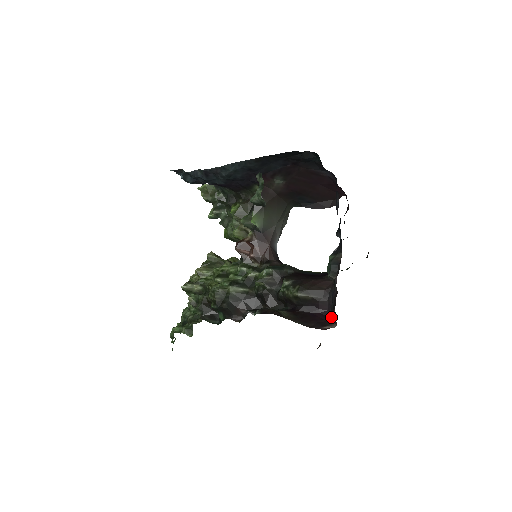
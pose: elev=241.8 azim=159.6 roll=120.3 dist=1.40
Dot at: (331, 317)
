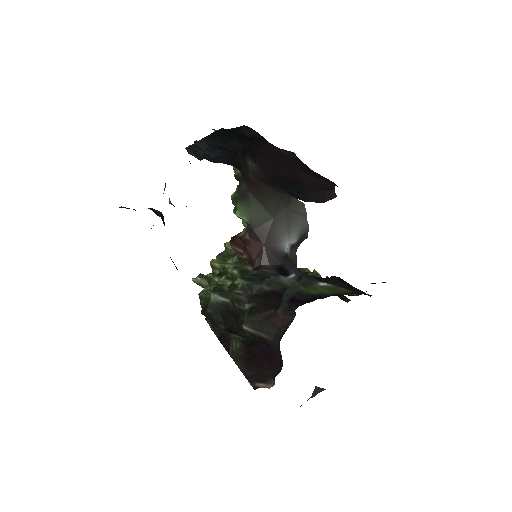
Dot at: (279, 369)
